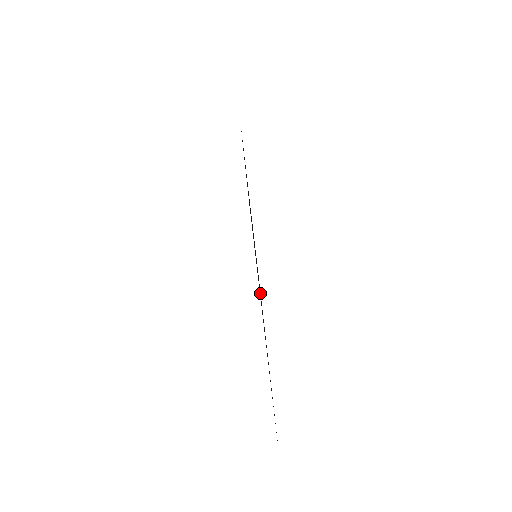
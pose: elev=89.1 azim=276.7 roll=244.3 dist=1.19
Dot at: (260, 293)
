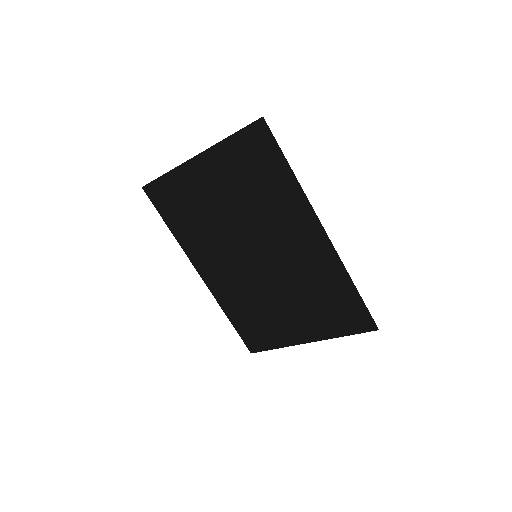
Dot at: (307, 264)
